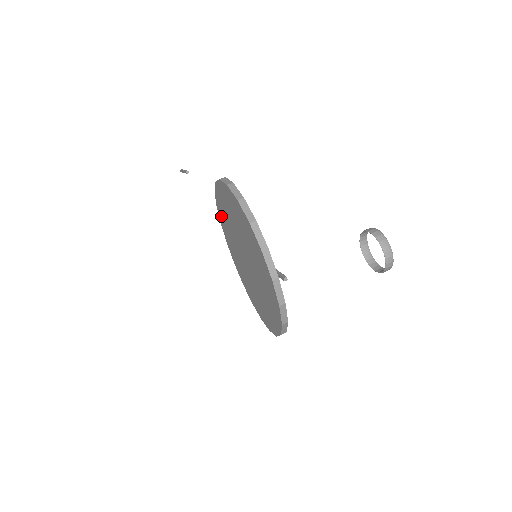
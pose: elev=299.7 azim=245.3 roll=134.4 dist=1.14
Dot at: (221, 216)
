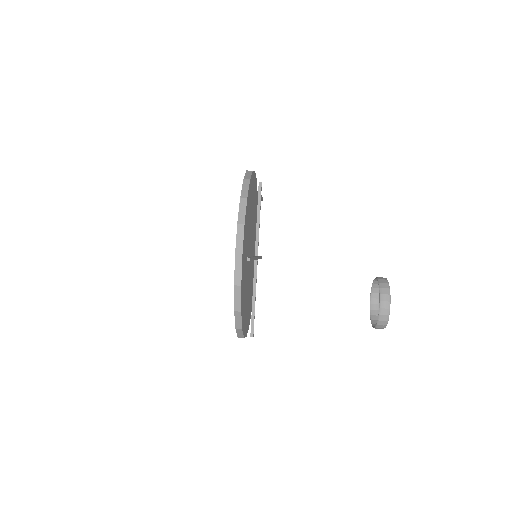
Dot at: occluded
